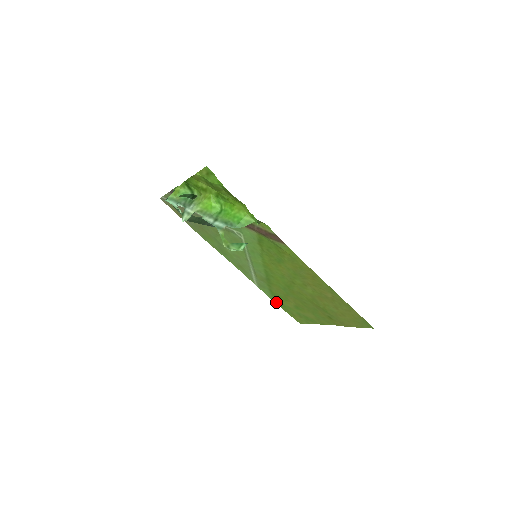
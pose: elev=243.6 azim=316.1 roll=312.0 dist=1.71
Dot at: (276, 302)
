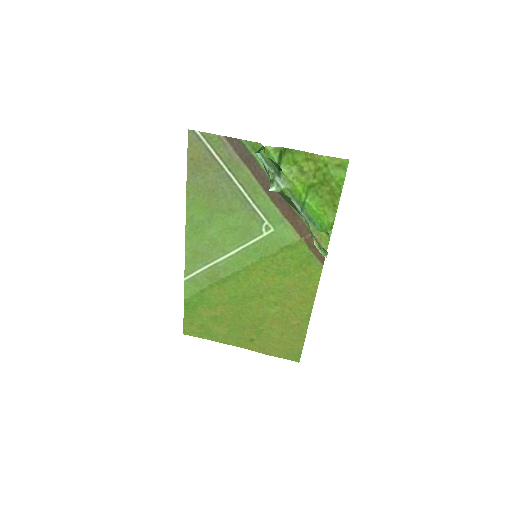
Dot at: (187, 304)
